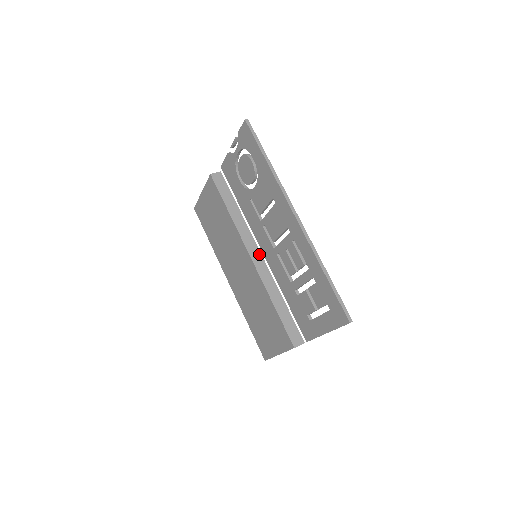
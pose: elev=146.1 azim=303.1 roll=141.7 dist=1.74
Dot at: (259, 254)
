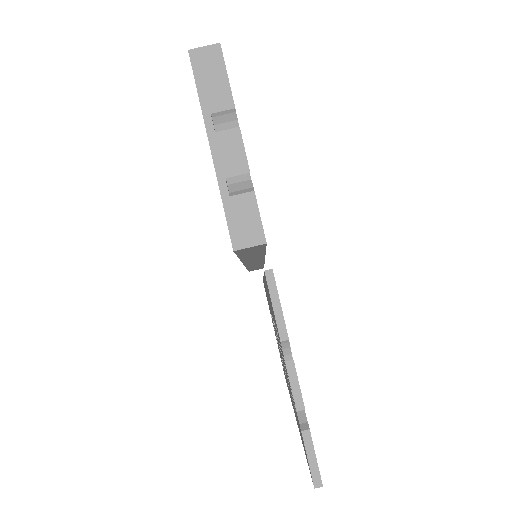
Dot at: (261, 261)
